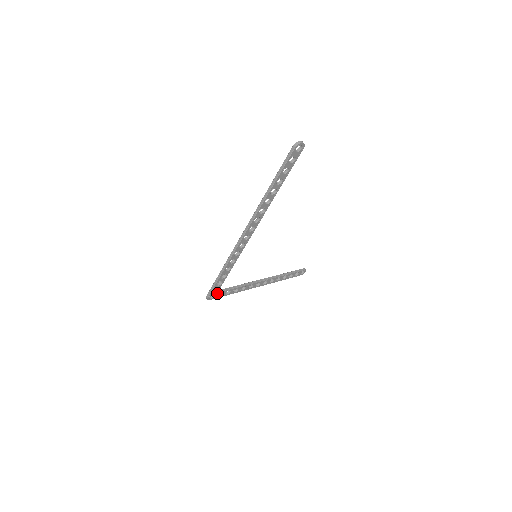
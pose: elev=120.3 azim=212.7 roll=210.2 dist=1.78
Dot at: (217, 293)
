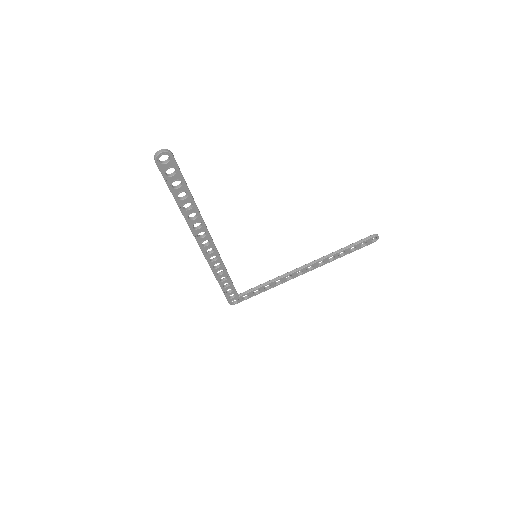
Dot at: (240, 297)
